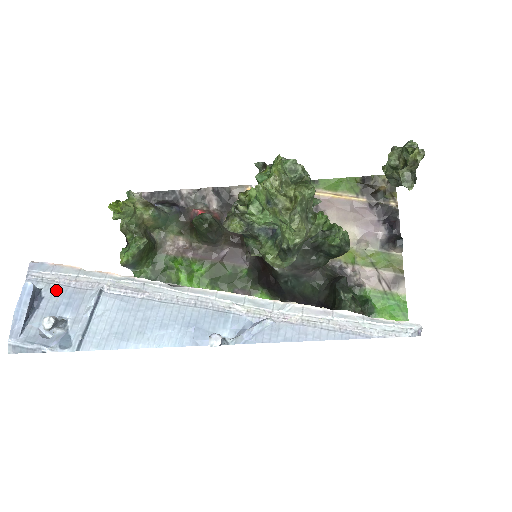
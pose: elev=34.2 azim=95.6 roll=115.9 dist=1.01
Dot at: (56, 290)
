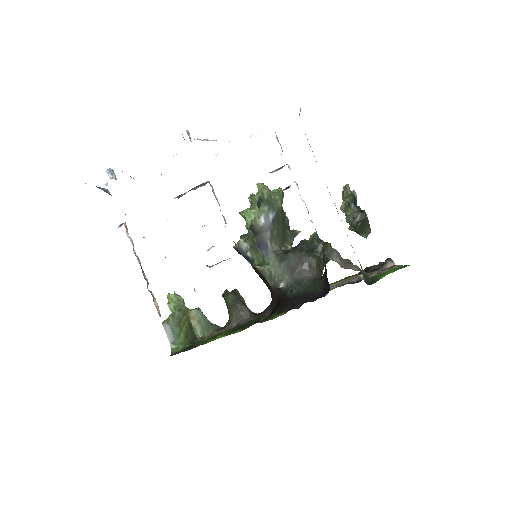
Dot at: occluded
